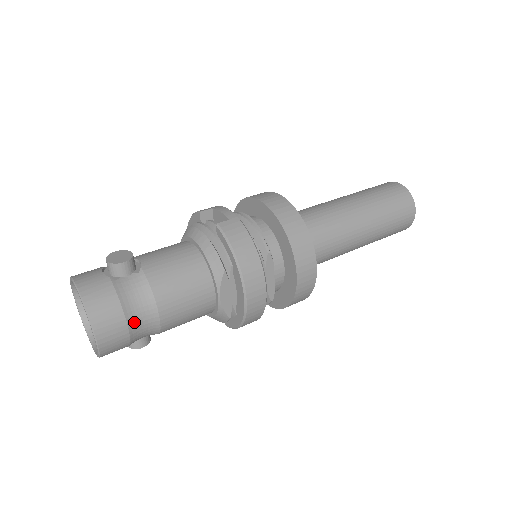
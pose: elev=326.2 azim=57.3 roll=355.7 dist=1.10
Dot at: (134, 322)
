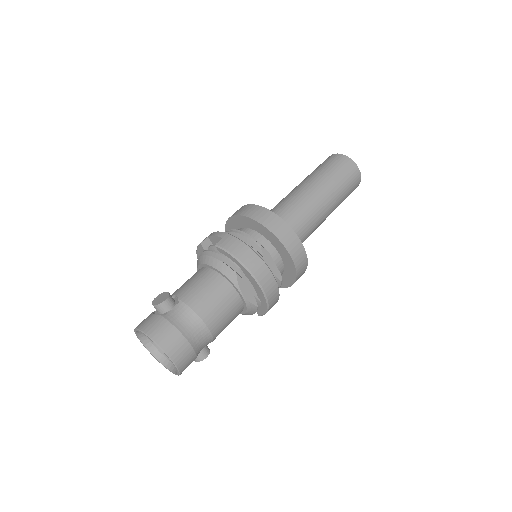
Dot at: (191, 337)
